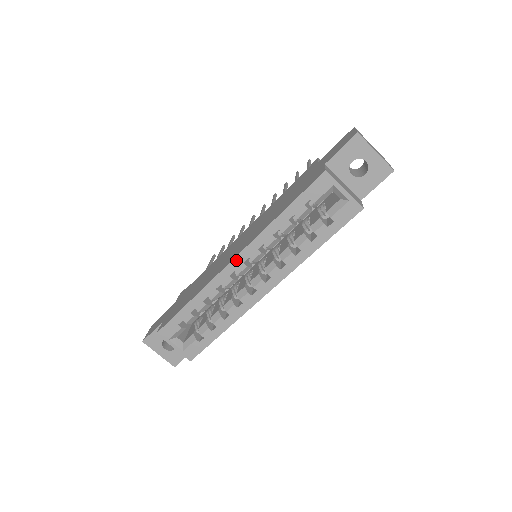
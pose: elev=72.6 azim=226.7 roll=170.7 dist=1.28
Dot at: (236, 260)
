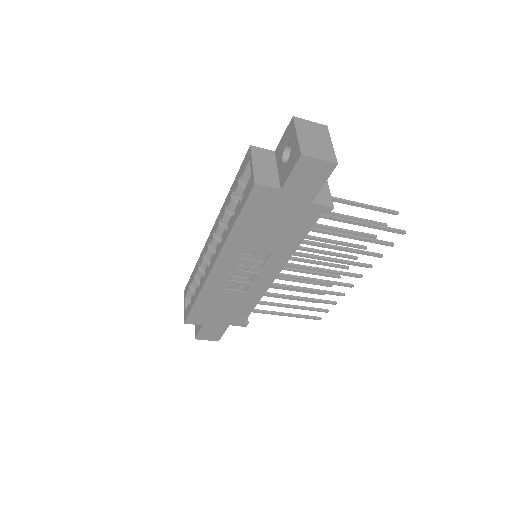
Dot at: (212, 231)
